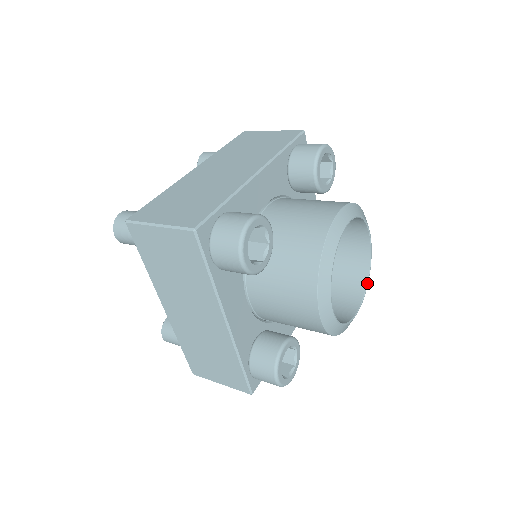
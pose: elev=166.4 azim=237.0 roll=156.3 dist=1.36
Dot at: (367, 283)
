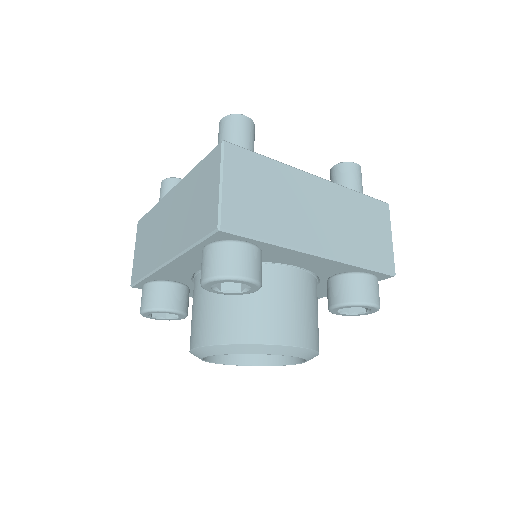
Dot at: (258, 365)
